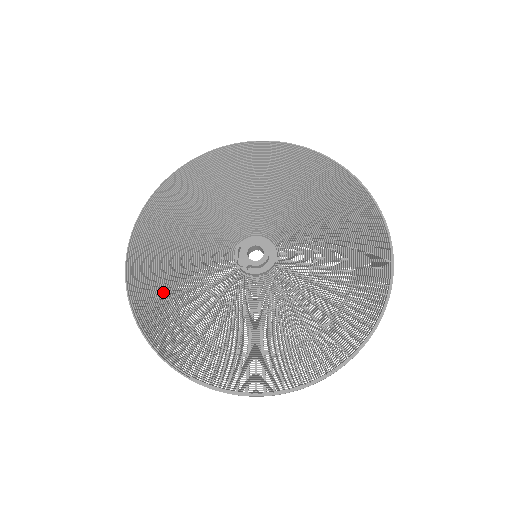
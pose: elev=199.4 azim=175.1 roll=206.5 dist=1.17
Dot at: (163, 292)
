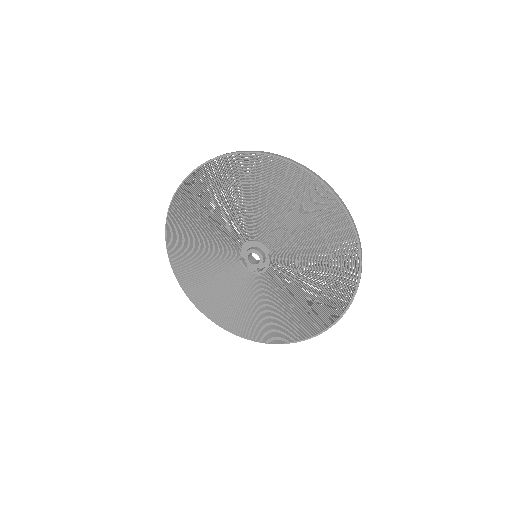
Dot at: (229, 310)
